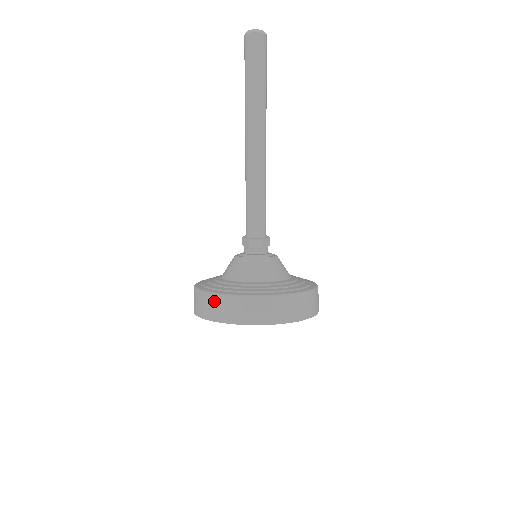
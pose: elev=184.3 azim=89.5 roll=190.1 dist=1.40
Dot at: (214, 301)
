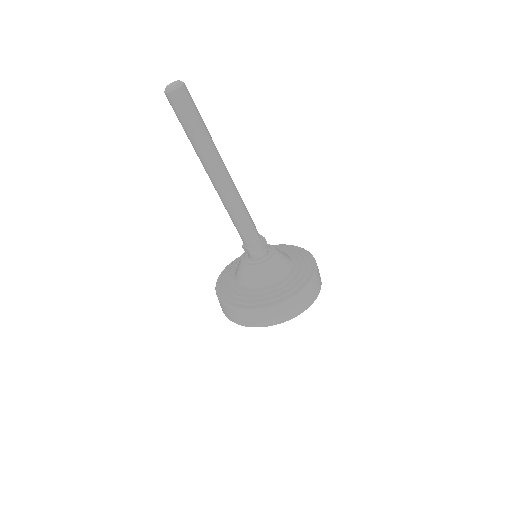
Dot at: occluded
